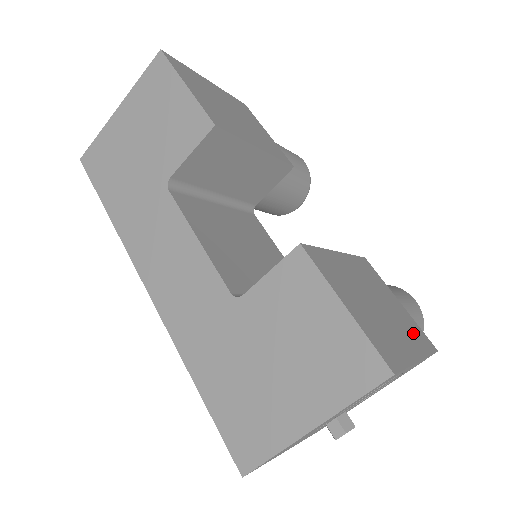
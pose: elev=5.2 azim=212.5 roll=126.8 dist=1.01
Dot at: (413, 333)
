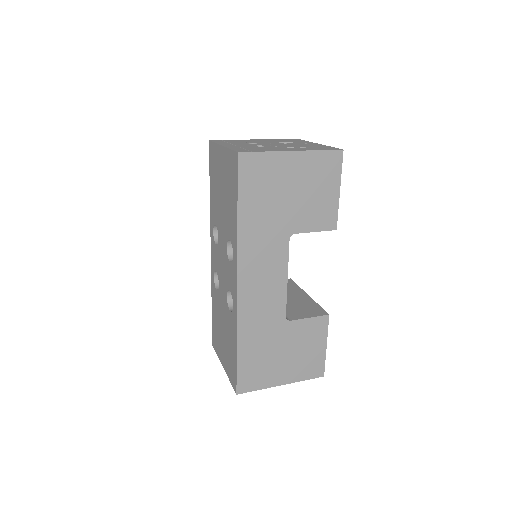
Dot at: occluded
